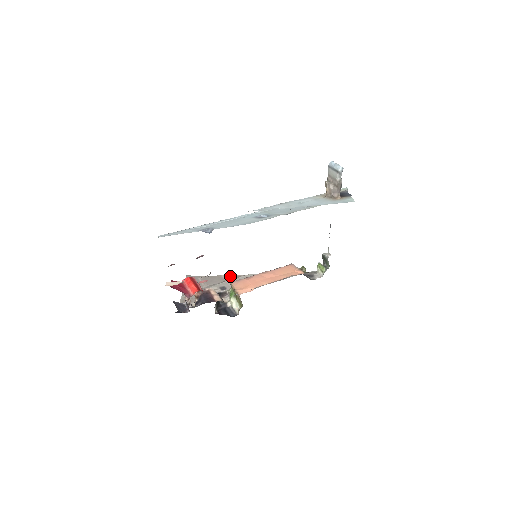
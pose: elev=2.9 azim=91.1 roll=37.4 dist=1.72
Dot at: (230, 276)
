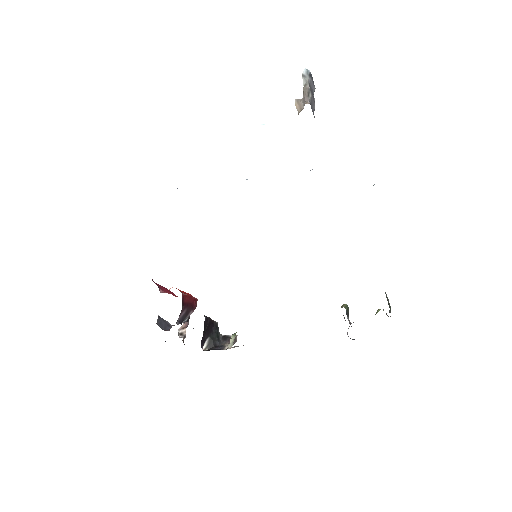
Dot at: occluded
